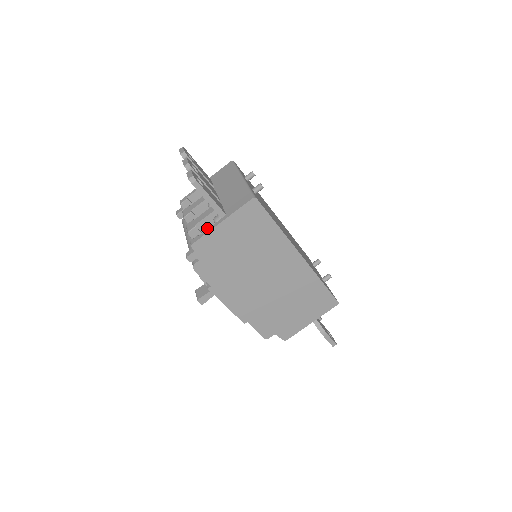
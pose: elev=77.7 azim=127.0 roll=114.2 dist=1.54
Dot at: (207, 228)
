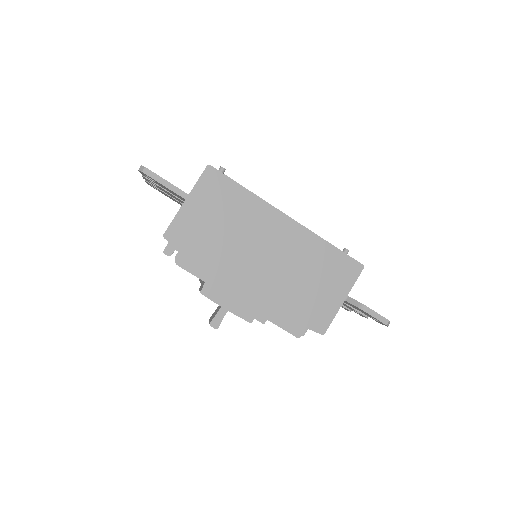
Dot at: occluded
